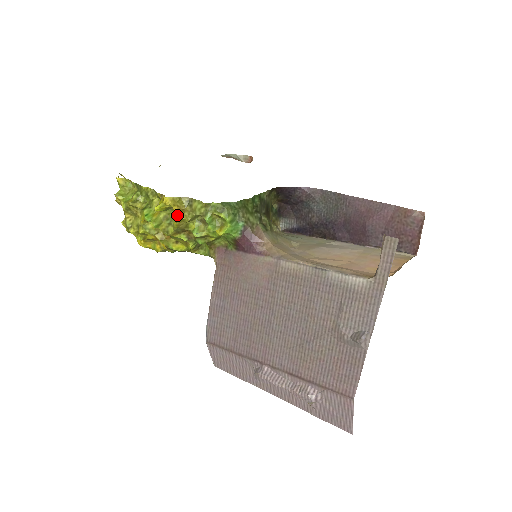
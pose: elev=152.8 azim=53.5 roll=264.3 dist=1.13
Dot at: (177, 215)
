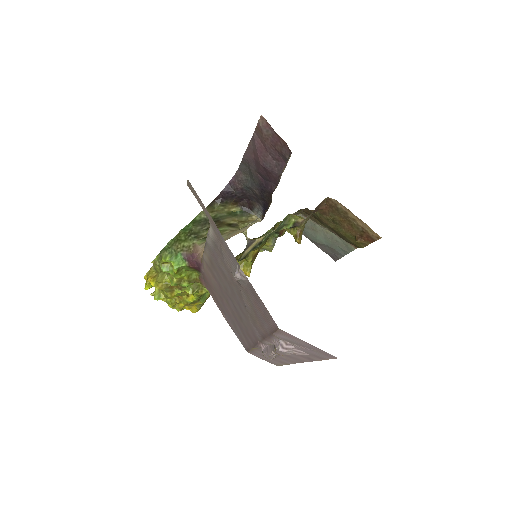
Dot at: (151, 283)
